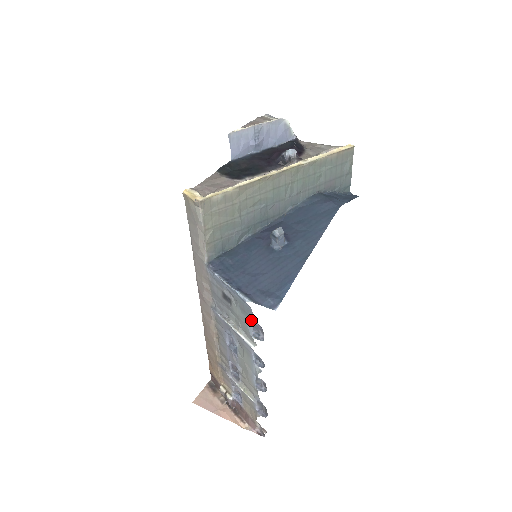
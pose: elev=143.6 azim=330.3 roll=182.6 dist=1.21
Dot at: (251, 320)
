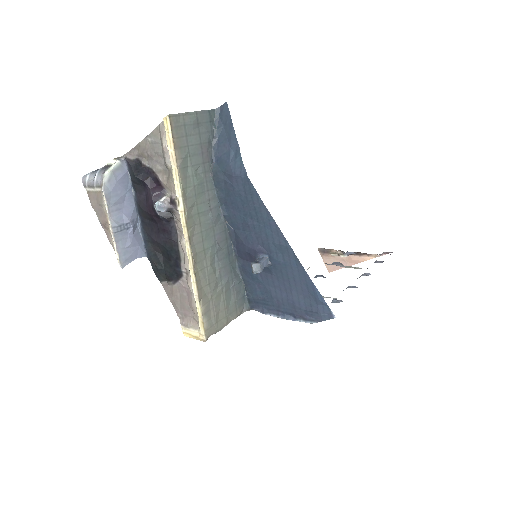
Dot at: occluded
